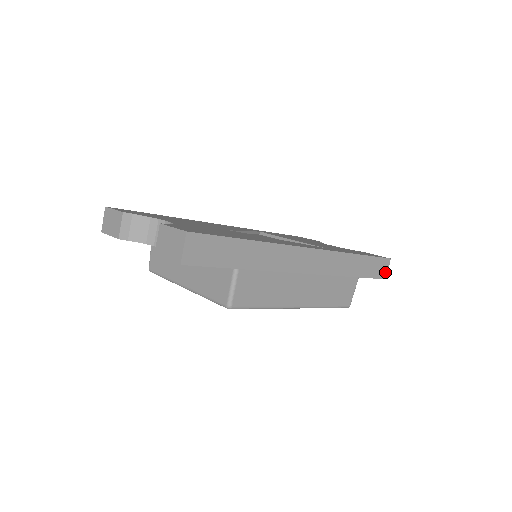
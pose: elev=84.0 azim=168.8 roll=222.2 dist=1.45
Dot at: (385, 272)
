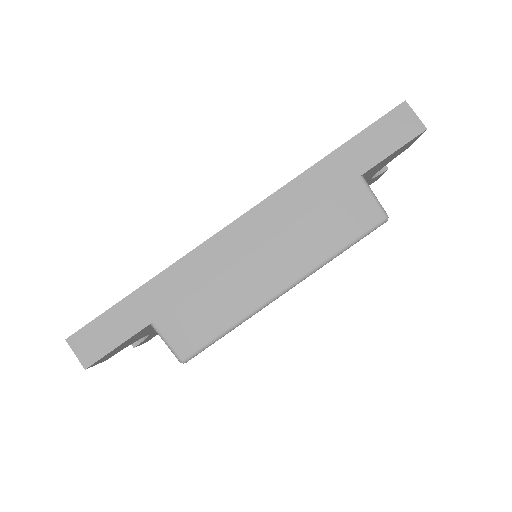
Dot at: (413, 124)
